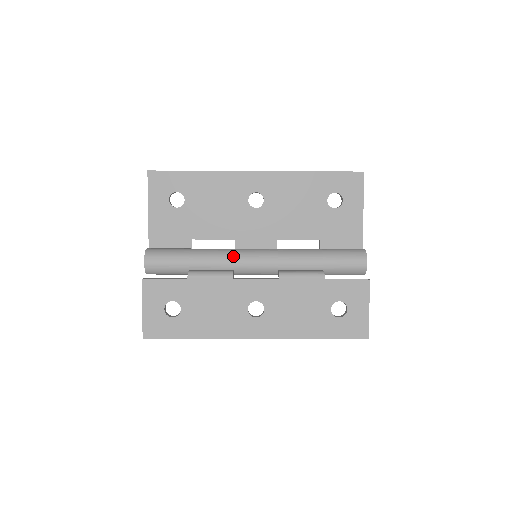
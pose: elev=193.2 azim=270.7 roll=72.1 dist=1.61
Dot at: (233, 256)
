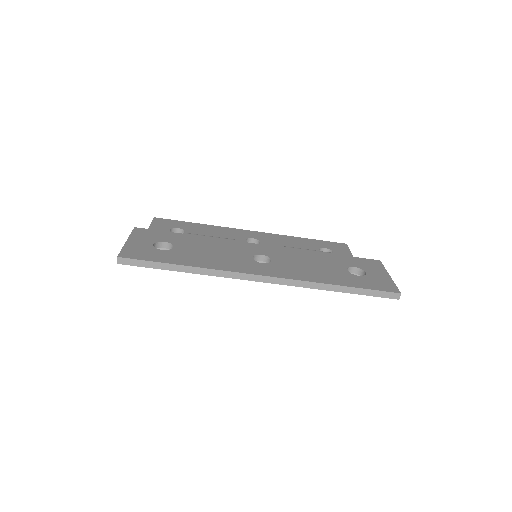
Dot at: occluded
